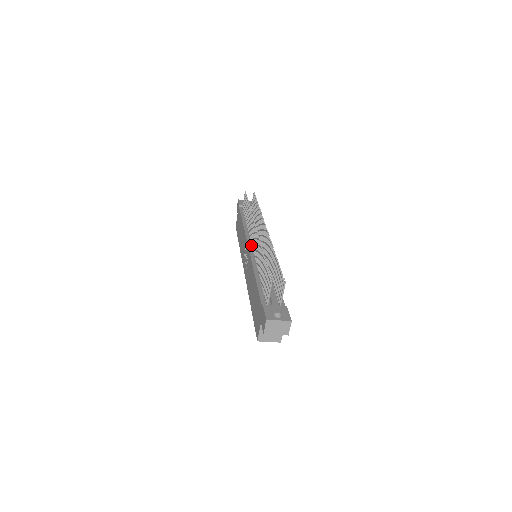
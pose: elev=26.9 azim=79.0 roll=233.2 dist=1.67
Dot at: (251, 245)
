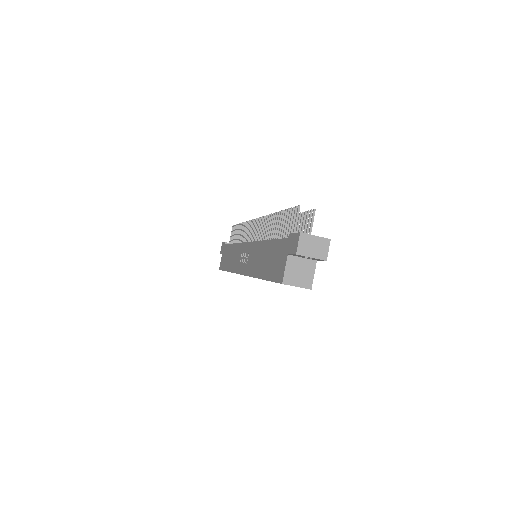
Dot at: occluded
